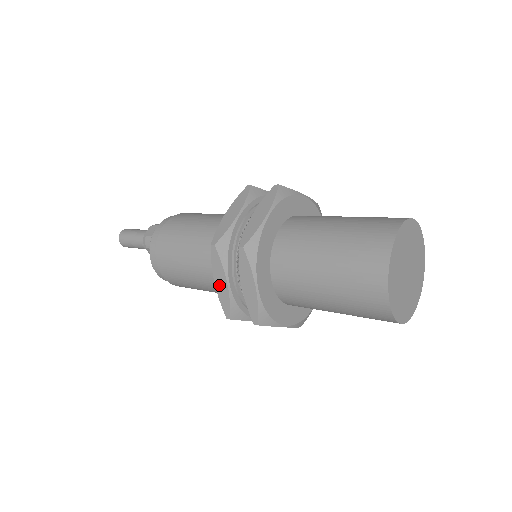
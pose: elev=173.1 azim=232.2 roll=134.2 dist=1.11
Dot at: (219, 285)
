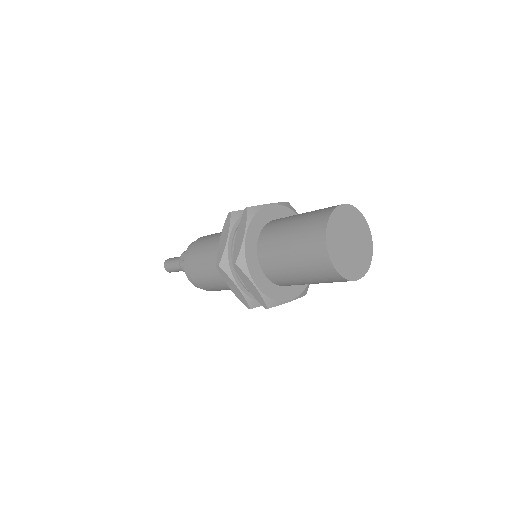
Dot at: (233, 290)
